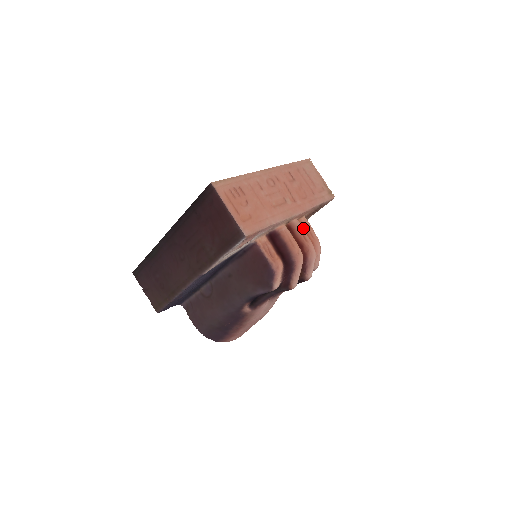
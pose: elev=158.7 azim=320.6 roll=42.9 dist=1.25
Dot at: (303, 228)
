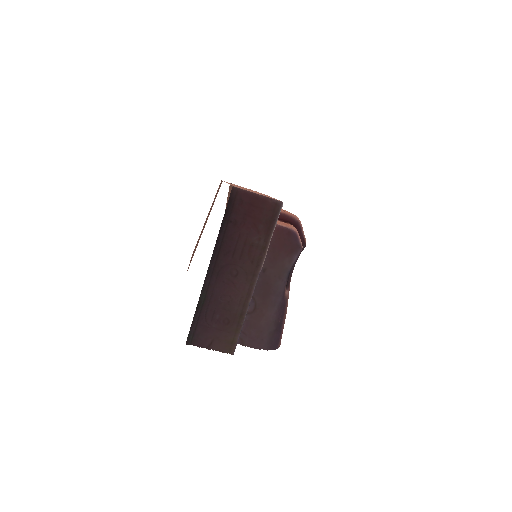
Dot at: occluded
